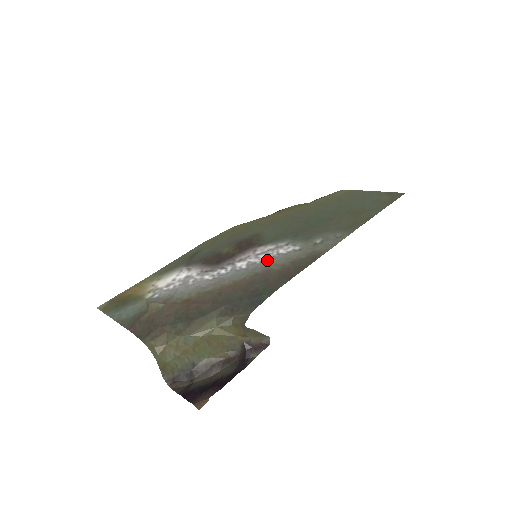
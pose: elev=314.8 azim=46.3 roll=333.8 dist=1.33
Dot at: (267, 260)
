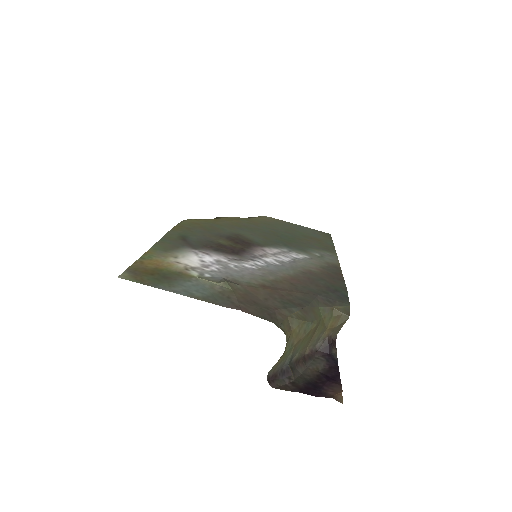
Dot at: (293, 261)
